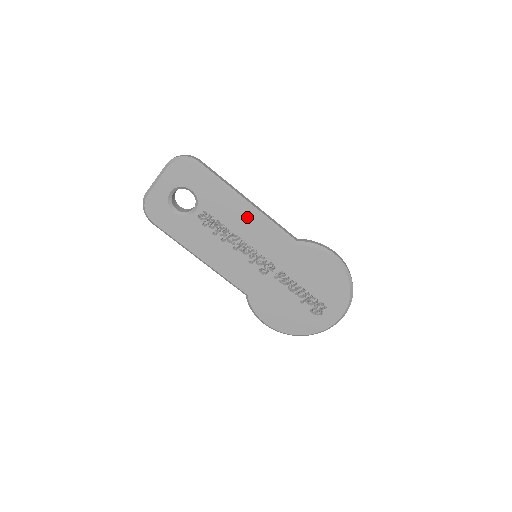
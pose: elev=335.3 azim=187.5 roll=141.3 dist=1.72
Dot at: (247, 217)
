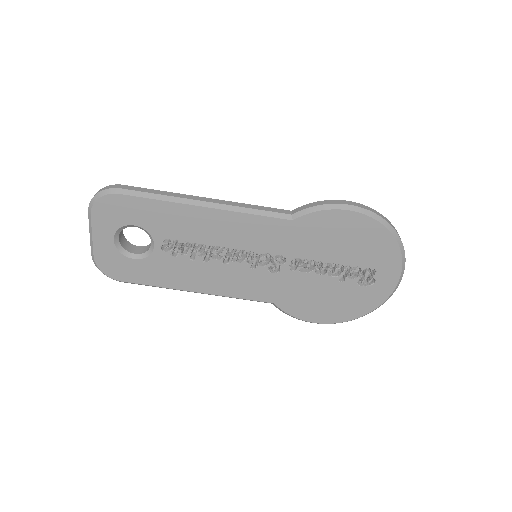
Dot at: (215, 220)
